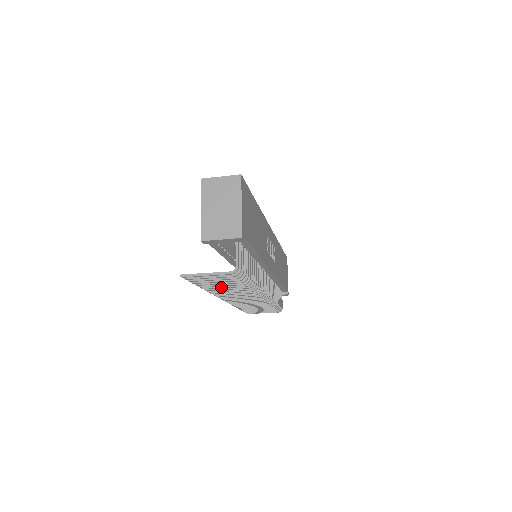
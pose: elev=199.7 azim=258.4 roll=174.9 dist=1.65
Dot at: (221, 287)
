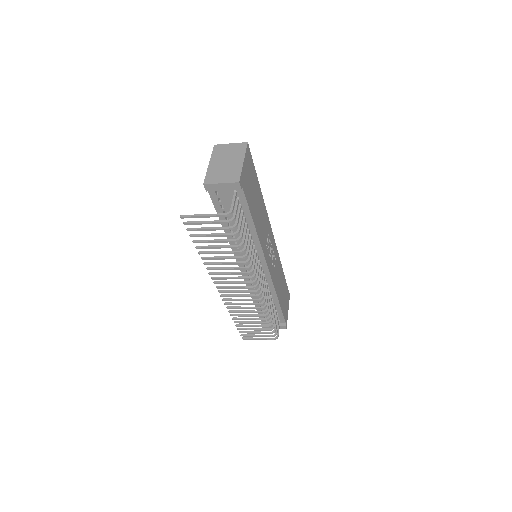
Dot at: (216, 252)
